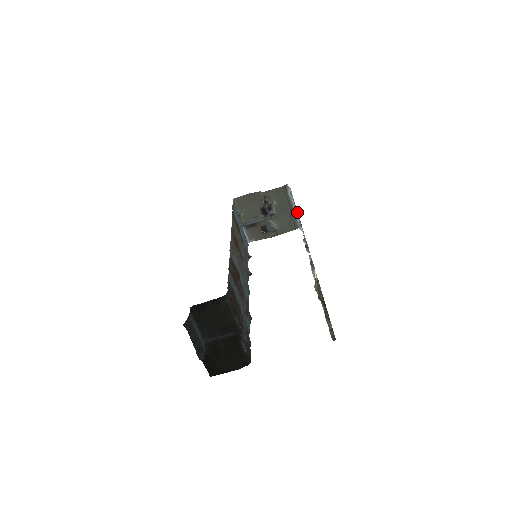
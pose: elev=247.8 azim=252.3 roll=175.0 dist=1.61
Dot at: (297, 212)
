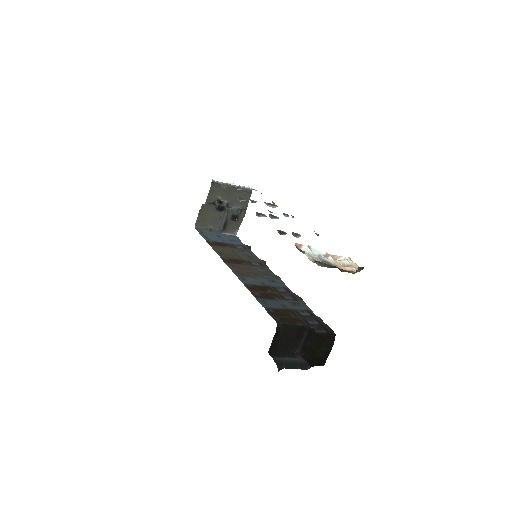
Dot at: (243, 200)
